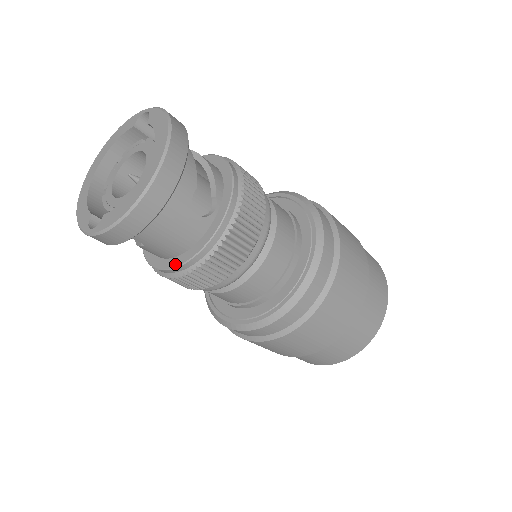
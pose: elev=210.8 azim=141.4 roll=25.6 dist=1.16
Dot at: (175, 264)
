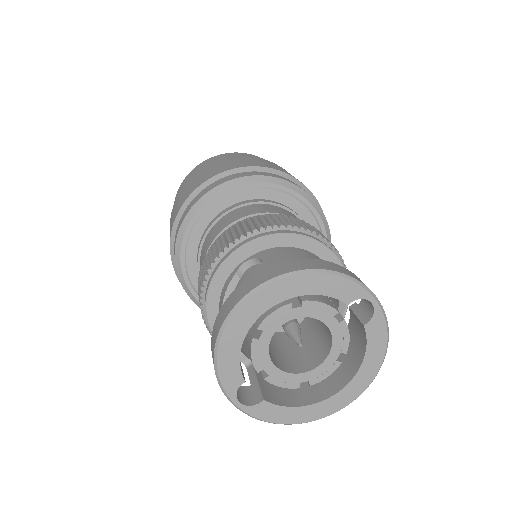
Dot at: occluded
